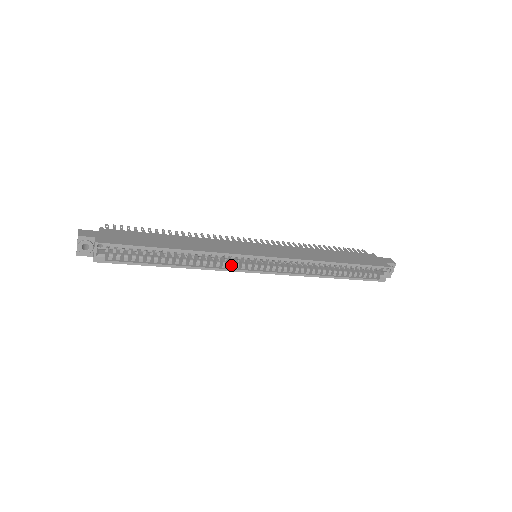
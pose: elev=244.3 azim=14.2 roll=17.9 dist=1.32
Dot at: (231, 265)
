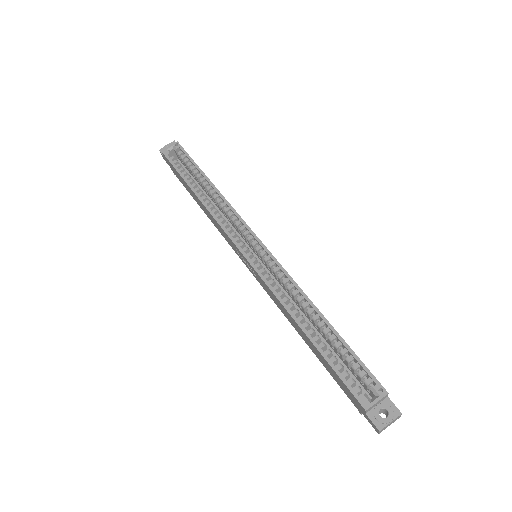
Dot at: (230, 229)
